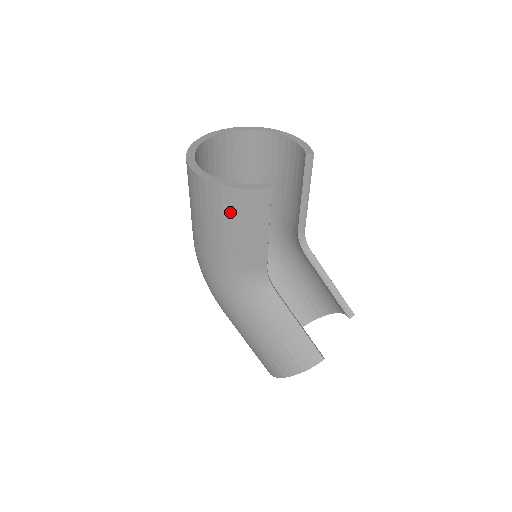
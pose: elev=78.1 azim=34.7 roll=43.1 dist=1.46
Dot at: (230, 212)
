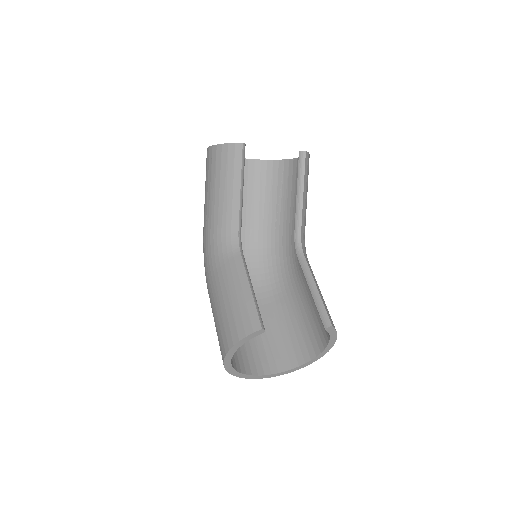
Dot at: (215, 168)
